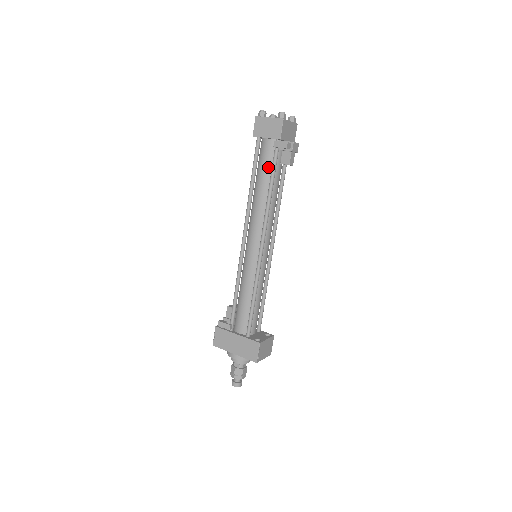
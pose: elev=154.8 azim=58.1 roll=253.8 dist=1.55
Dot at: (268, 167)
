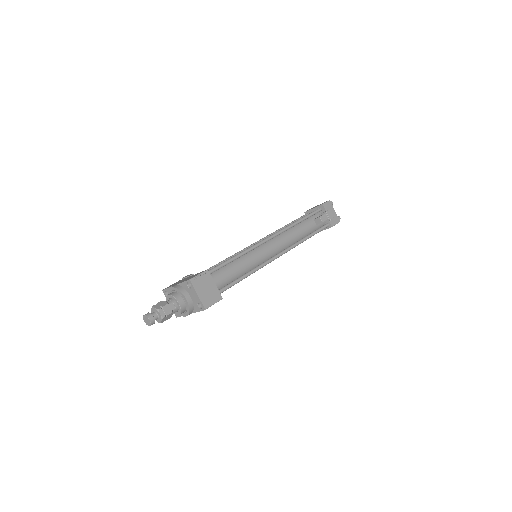
Dot at: occluded
